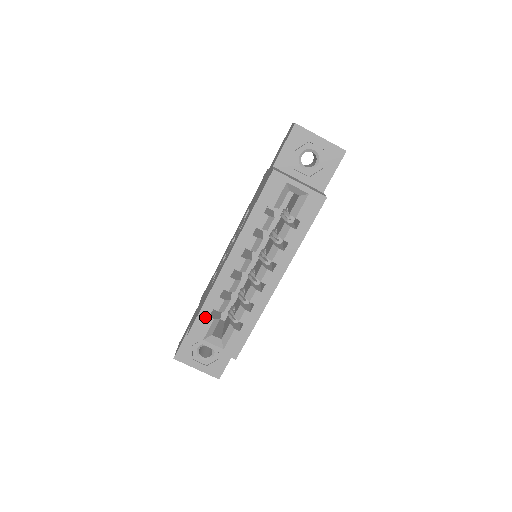
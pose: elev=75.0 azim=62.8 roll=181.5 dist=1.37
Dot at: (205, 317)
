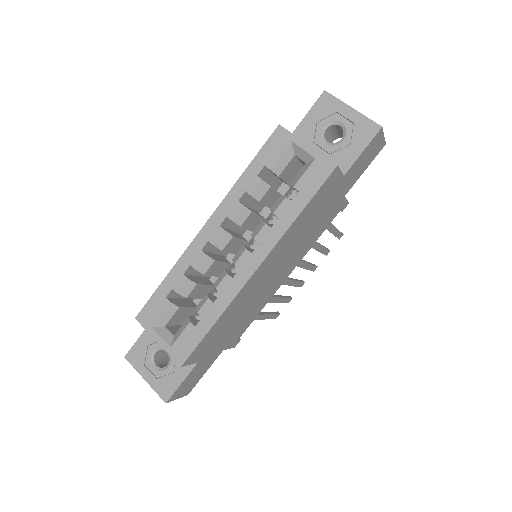
Dot at: (161, 297)
